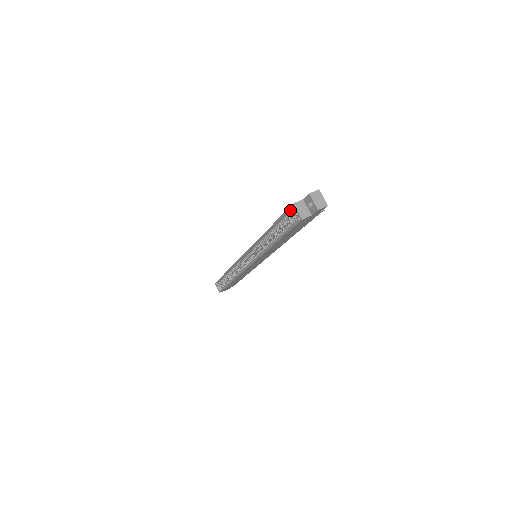
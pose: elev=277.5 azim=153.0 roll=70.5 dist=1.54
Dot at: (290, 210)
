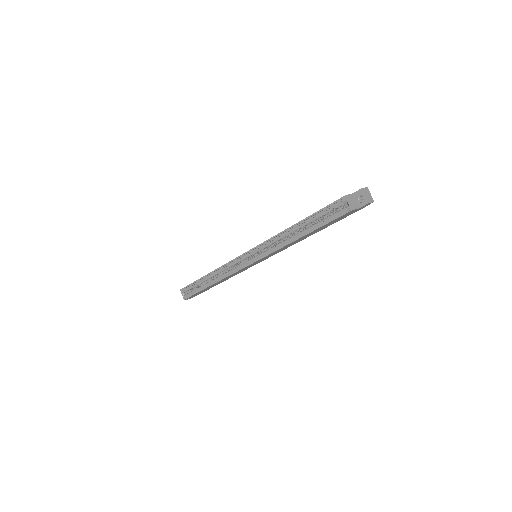
Dot at: (337, 202)
